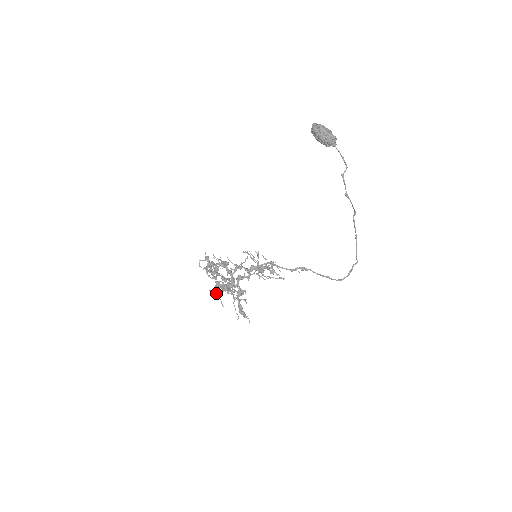
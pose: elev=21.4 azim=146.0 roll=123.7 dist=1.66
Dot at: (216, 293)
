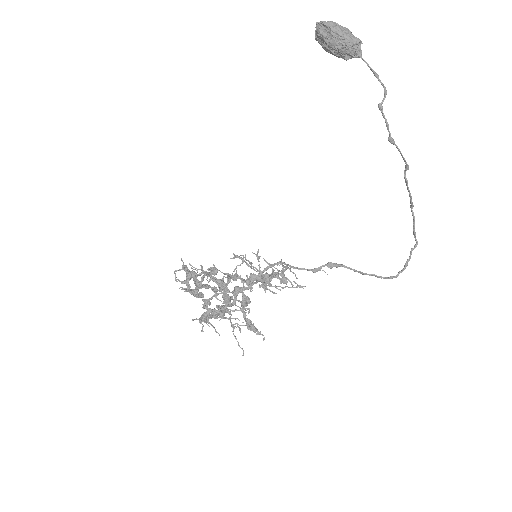
Dot at: (205, 319)
